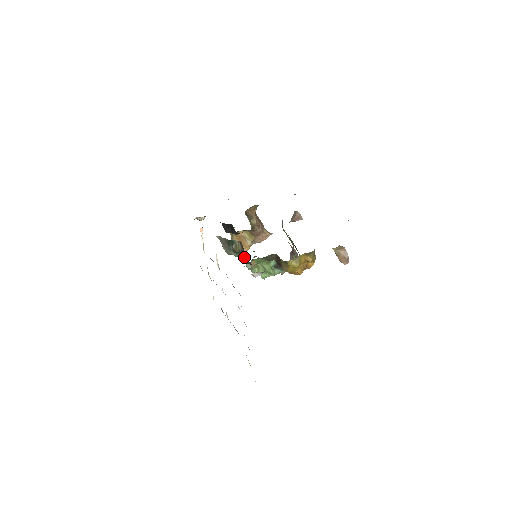
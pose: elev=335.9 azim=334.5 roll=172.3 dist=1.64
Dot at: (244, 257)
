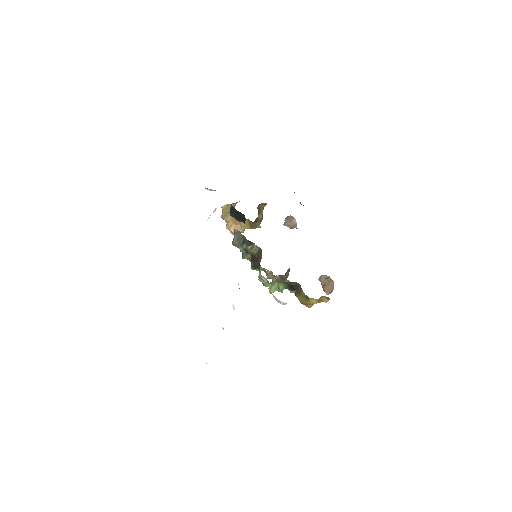
Dot at: (253, 259)
